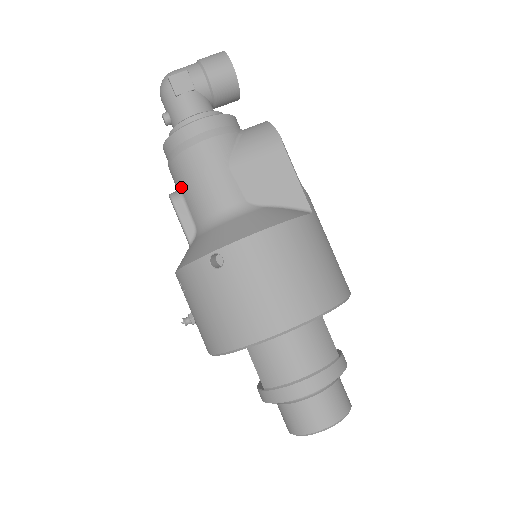
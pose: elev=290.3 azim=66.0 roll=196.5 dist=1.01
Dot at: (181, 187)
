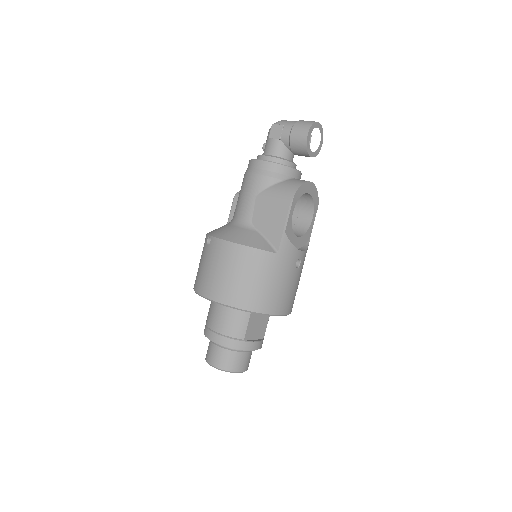
Dot at: occluded
